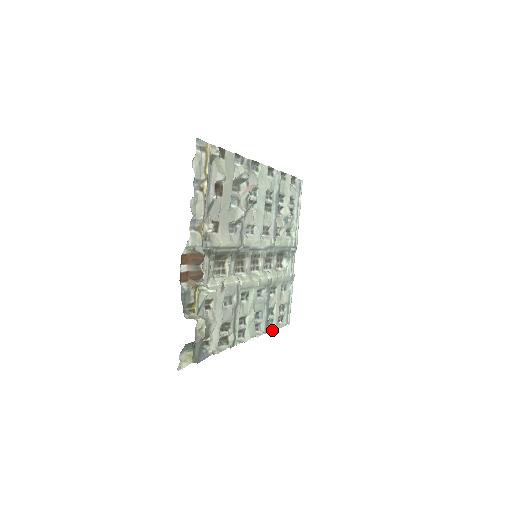
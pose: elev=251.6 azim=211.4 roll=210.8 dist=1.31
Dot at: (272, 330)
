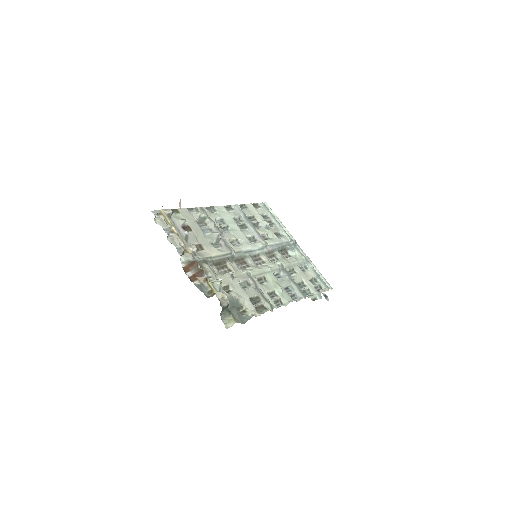
Dot at: (312, 295)
